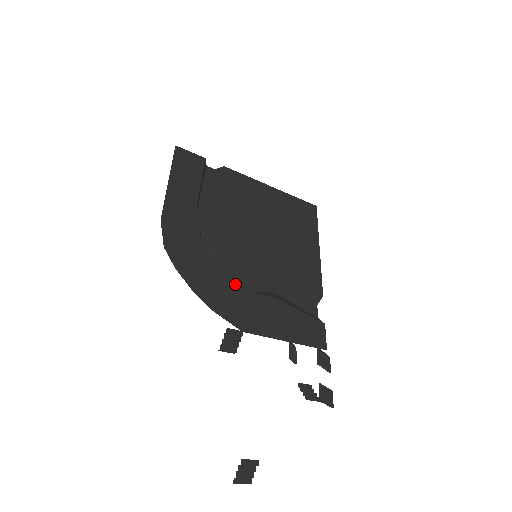
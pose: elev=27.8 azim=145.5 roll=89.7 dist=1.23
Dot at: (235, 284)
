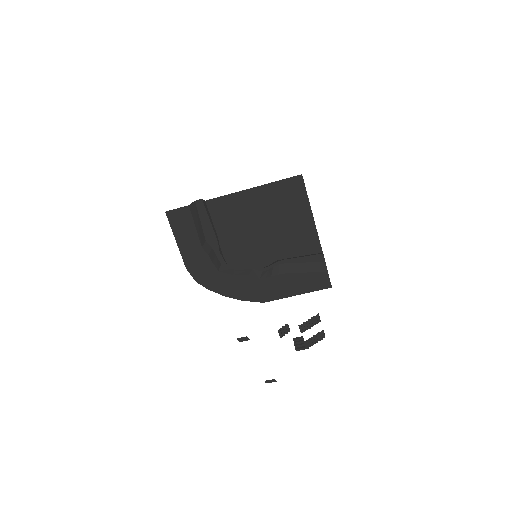
Dot at: (248, 280)
